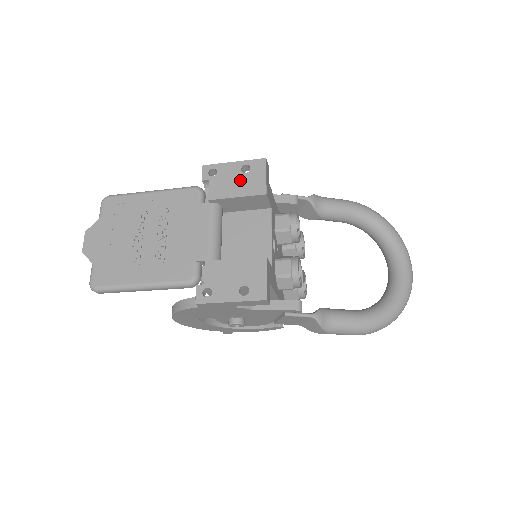
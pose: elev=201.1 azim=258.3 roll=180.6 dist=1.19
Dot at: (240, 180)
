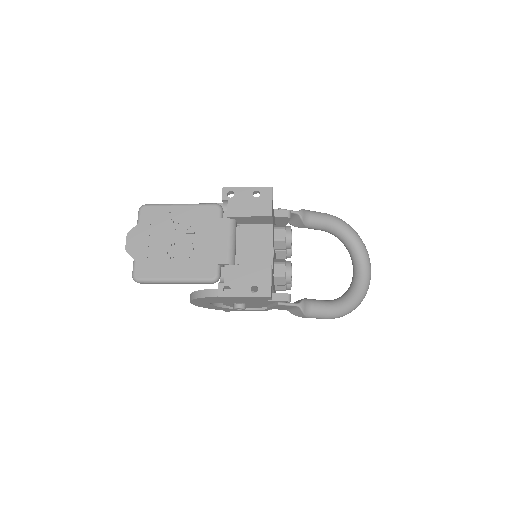
Dot at: (252, 203)
